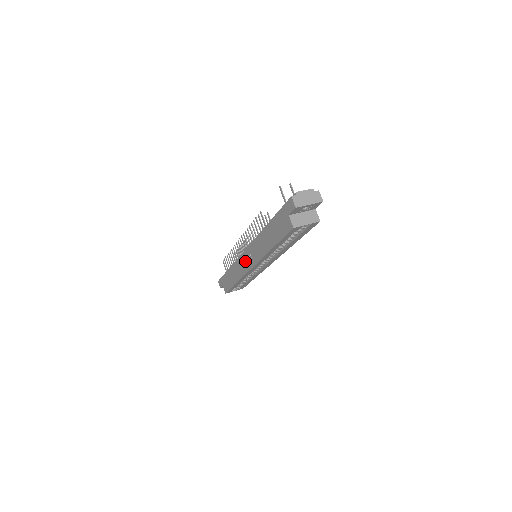
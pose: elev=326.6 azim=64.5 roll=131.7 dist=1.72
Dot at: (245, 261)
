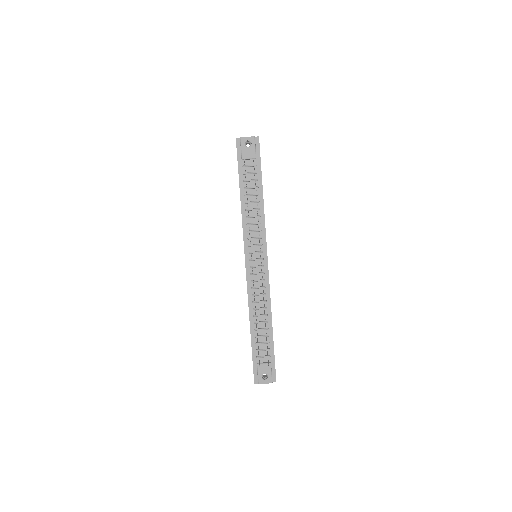
Dot at: occluded
